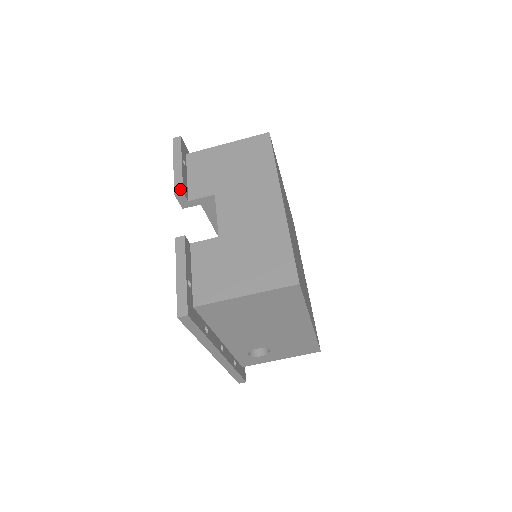
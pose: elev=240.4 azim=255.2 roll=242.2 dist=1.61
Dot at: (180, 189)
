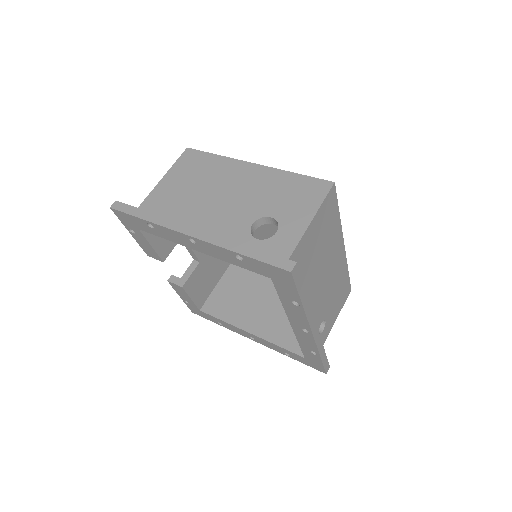
Dot at: occluded
